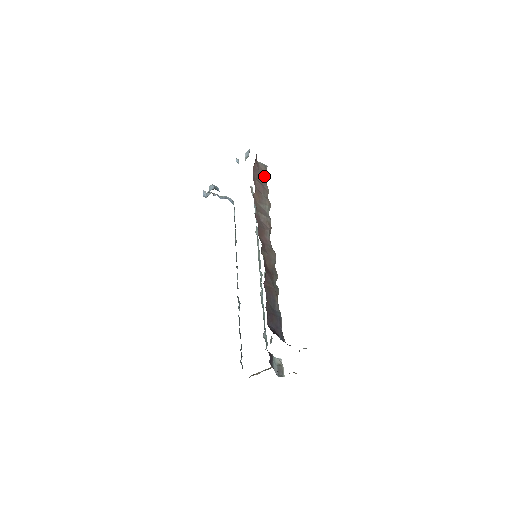
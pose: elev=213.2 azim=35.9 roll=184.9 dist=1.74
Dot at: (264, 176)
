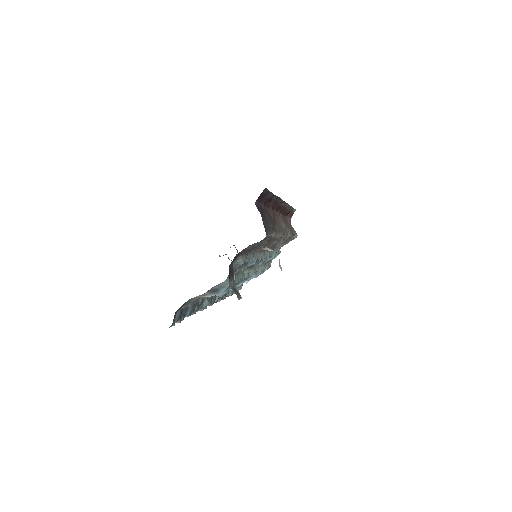
Dot at: (292, 231)
